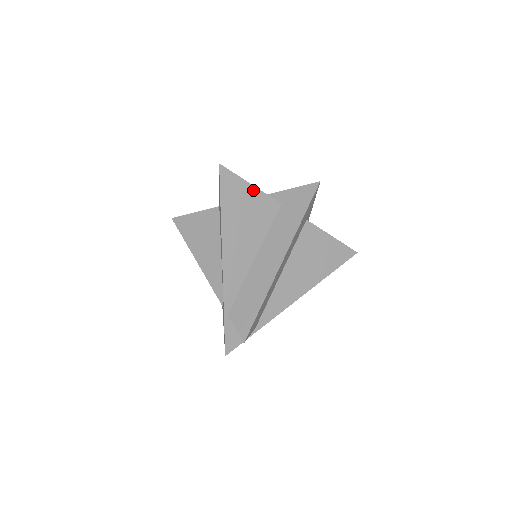
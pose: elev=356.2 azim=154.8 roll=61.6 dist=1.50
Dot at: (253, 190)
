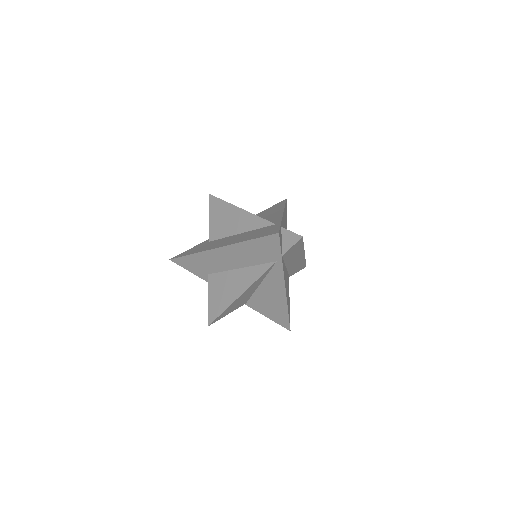
Dot at: occluded
